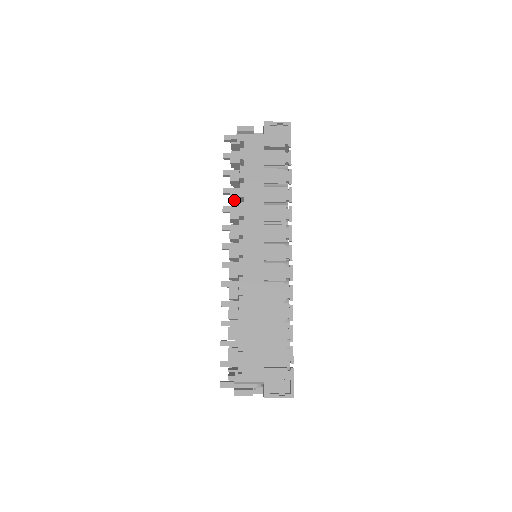
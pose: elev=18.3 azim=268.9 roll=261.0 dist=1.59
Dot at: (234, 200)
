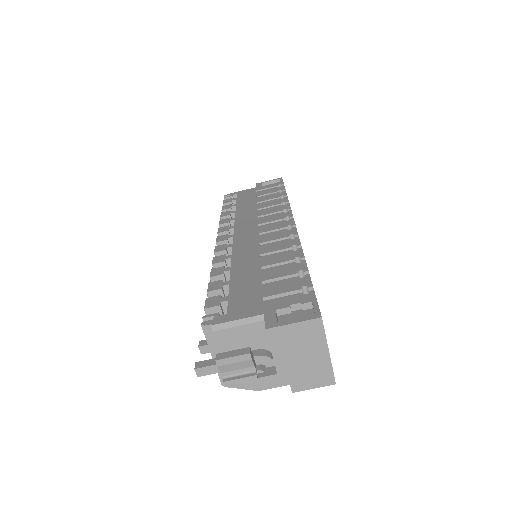
Dot at: (225, 217)
